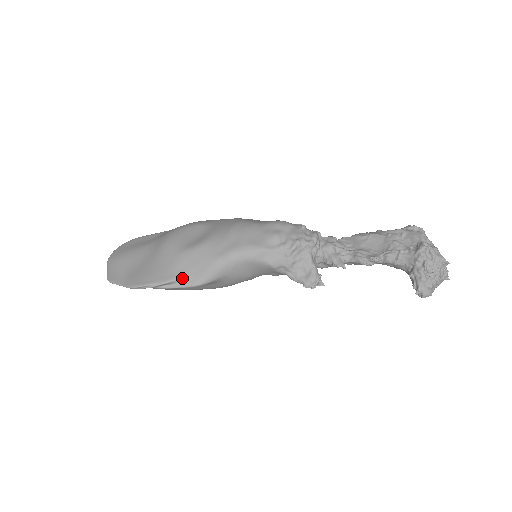
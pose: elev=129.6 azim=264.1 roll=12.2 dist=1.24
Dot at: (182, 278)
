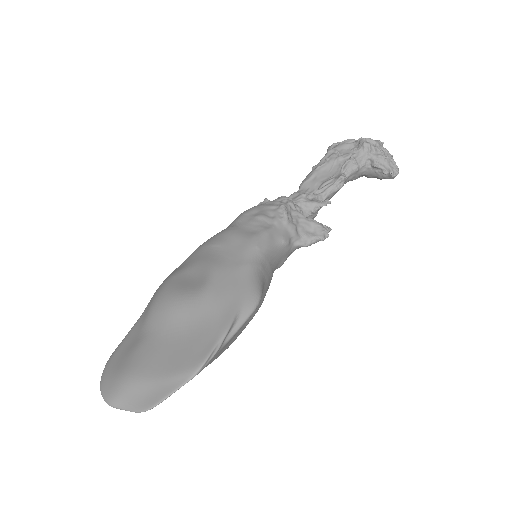
Dot at: (238, 310)
